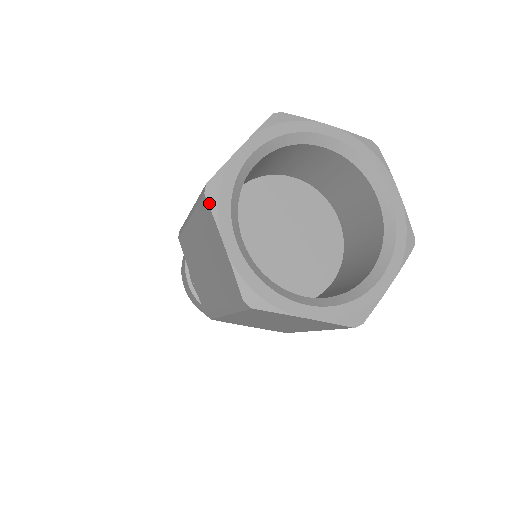
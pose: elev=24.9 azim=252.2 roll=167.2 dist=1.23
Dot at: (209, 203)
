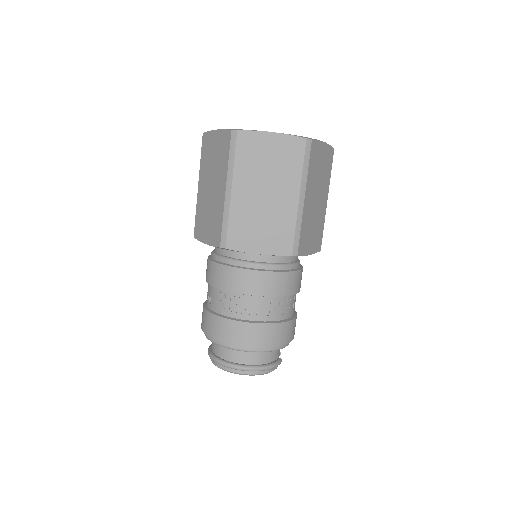
Dot at: (206, 132)
